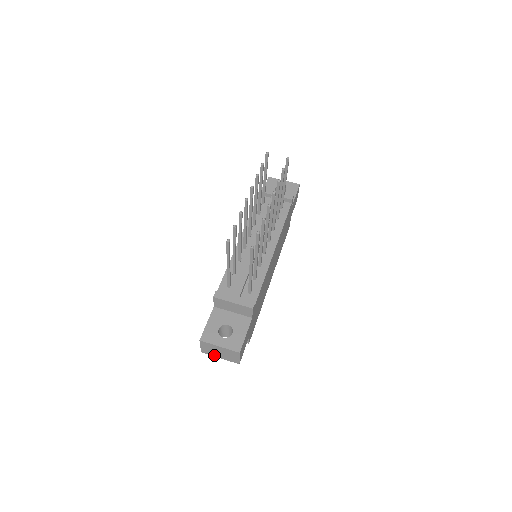
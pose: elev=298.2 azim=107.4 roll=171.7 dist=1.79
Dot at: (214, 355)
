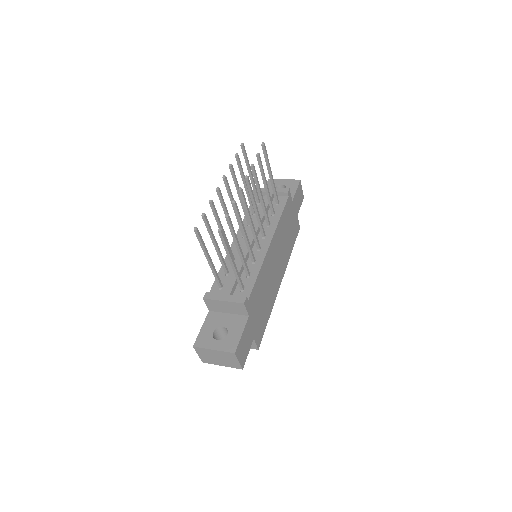
Dot at: (215, 363)
